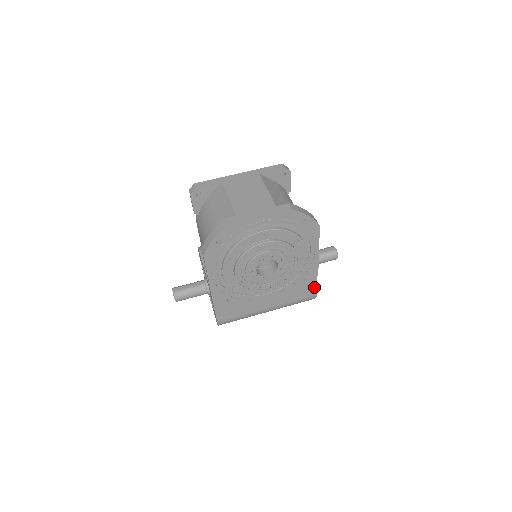
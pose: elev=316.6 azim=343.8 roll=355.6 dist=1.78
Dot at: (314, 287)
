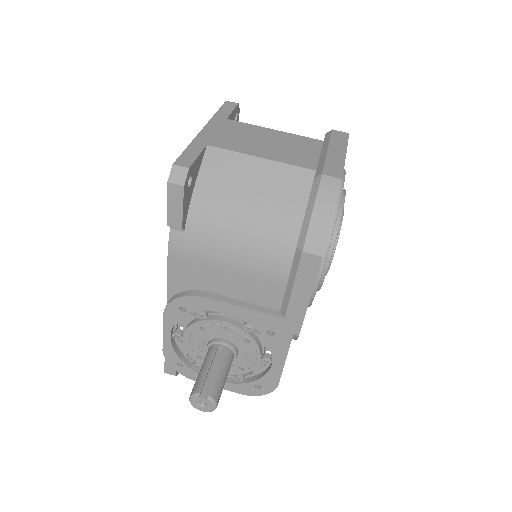
Dot at: occluded
